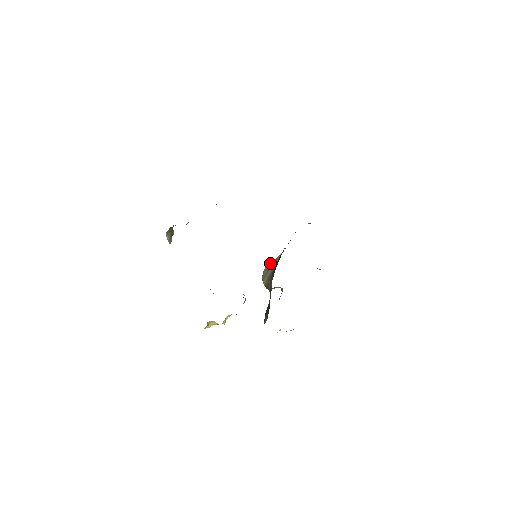
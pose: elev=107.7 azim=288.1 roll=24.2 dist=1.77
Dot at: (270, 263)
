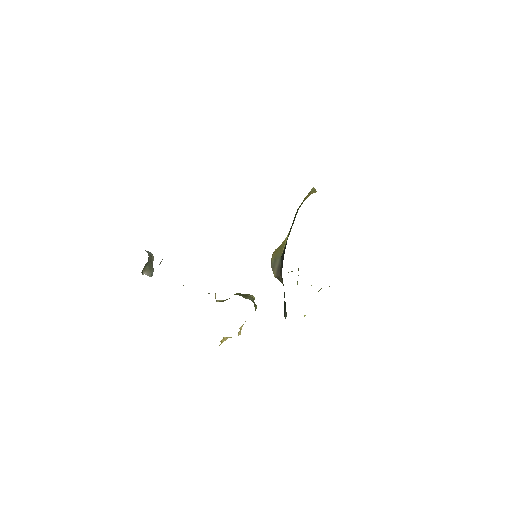
Dot at: (276, 249)
